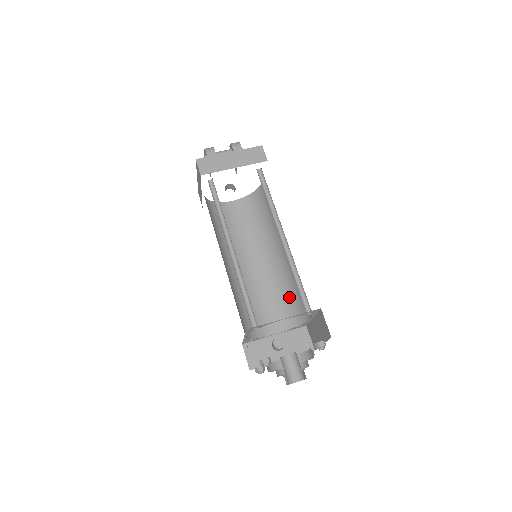
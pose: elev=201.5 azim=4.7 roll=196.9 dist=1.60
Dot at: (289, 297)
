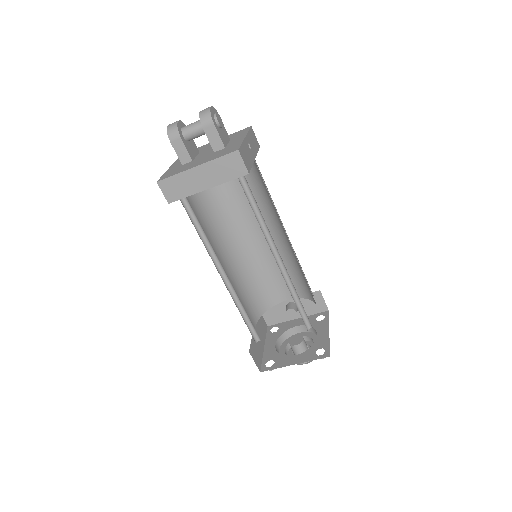
Dot at: (299, 275)
